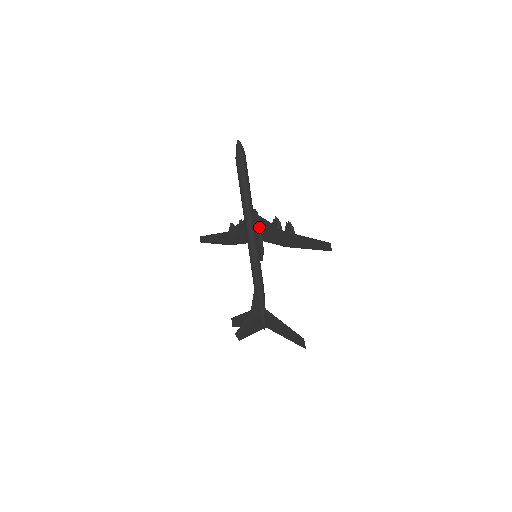
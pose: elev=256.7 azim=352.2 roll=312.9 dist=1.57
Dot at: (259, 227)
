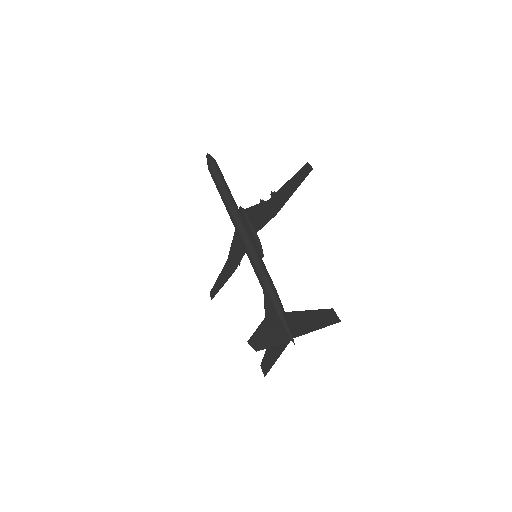
Dot at: (248, 220)
